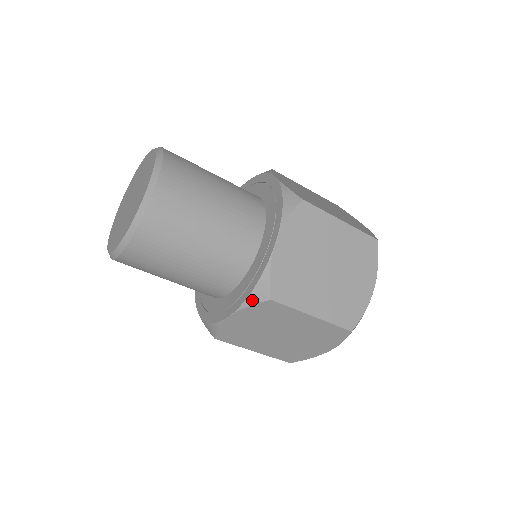
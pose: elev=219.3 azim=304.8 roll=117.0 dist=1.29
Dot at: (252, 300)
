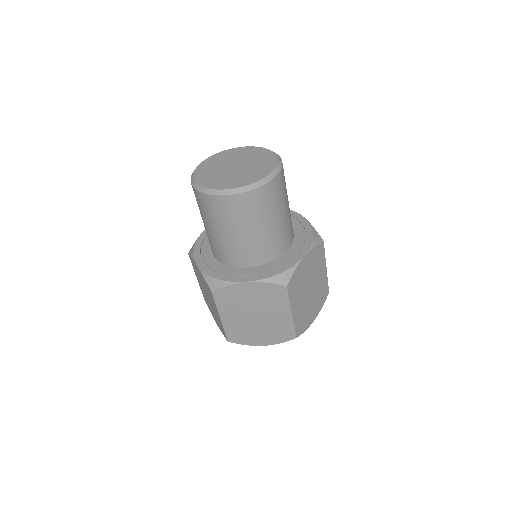
Dot at: (316, 242)
